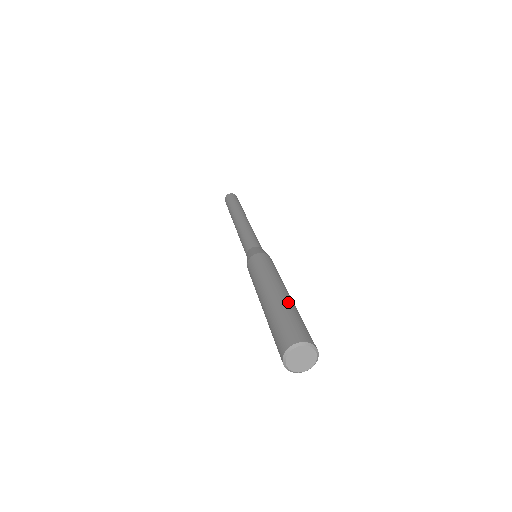
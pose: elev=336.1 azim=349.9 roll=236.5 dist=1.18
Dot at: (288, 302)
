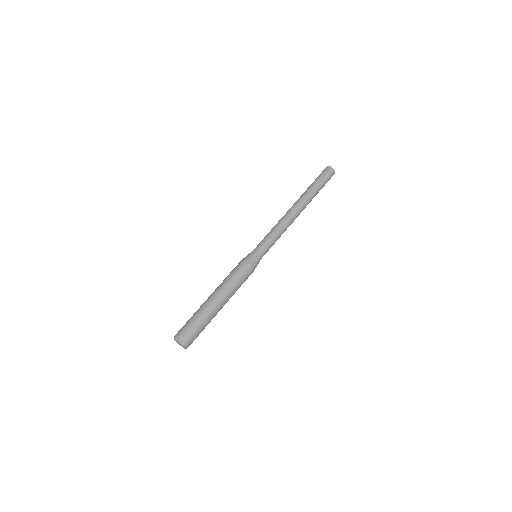
Dot at: (206, 312)
